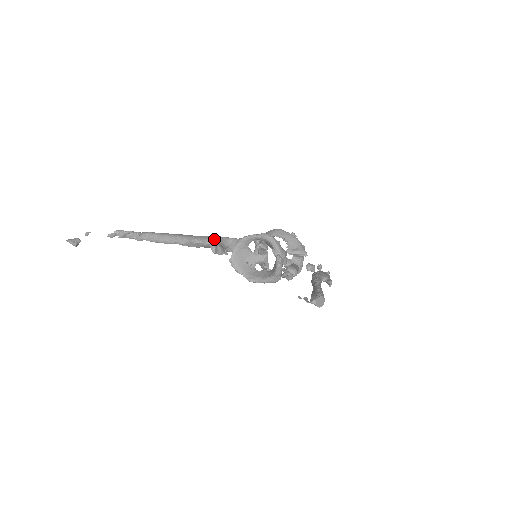
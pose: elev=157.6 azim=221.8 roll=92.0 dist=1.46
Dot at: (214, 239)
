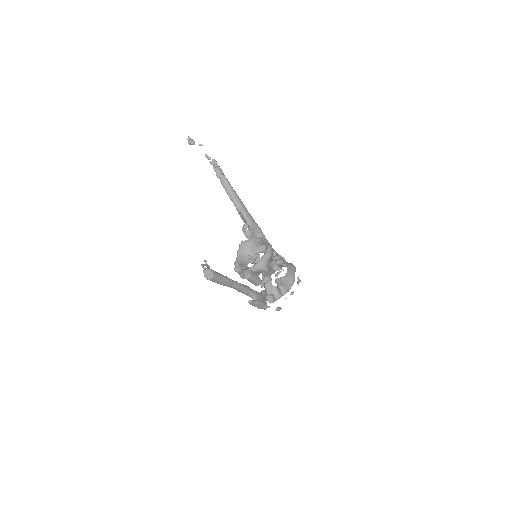
Dot at: (255, 226)
